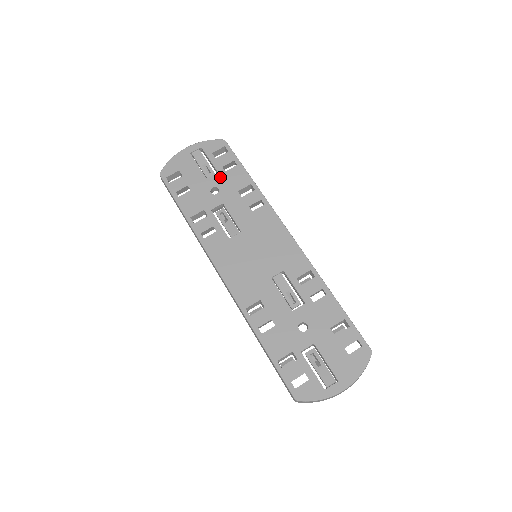
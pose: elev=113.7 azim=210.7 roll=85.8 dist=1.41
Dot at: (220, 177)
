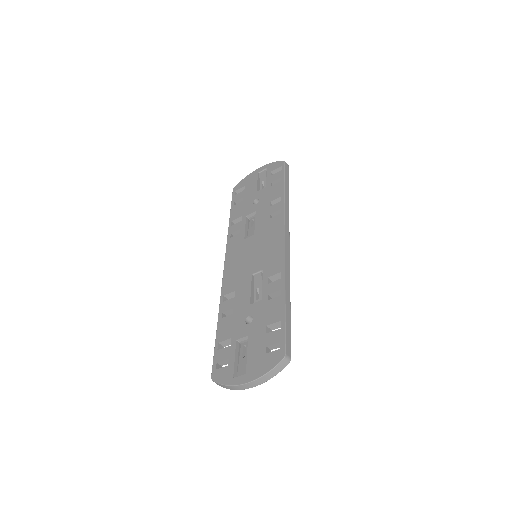
Dot at: (265, 190)
